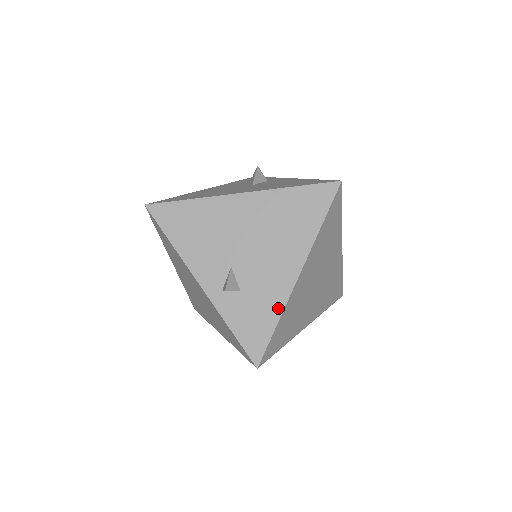
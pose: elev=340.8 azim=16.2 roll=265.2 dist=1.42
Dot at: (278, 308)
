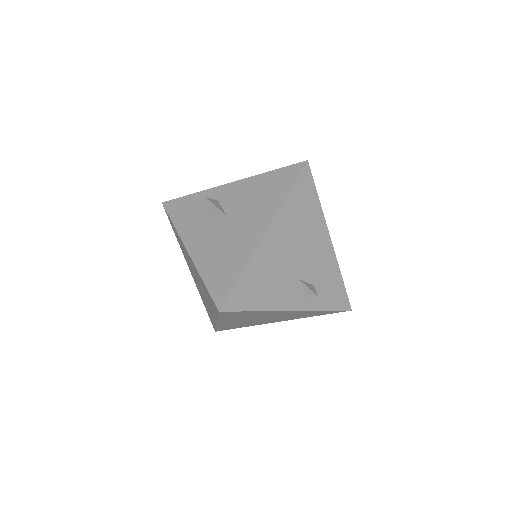
Dot at: (336, 270)
